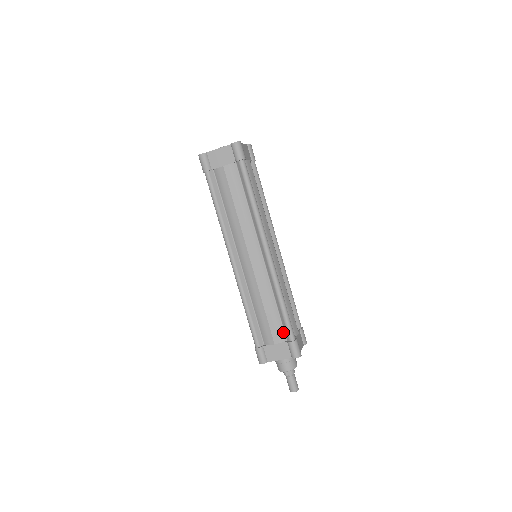
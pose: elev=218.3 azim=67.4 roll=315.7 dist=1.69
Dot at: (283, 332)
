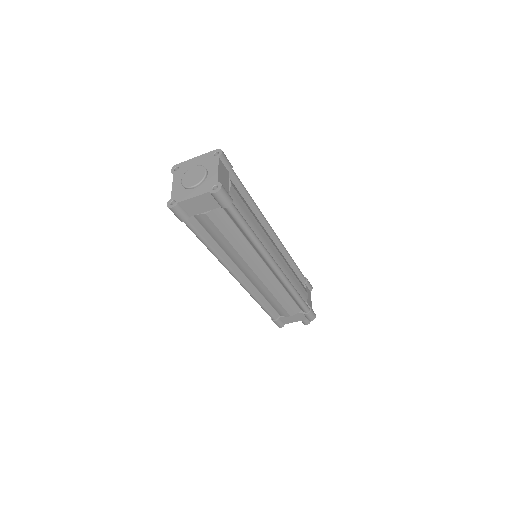
Dot at: (297, 307)
